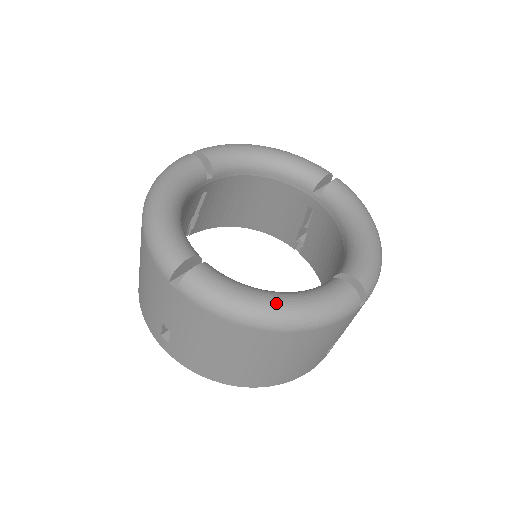
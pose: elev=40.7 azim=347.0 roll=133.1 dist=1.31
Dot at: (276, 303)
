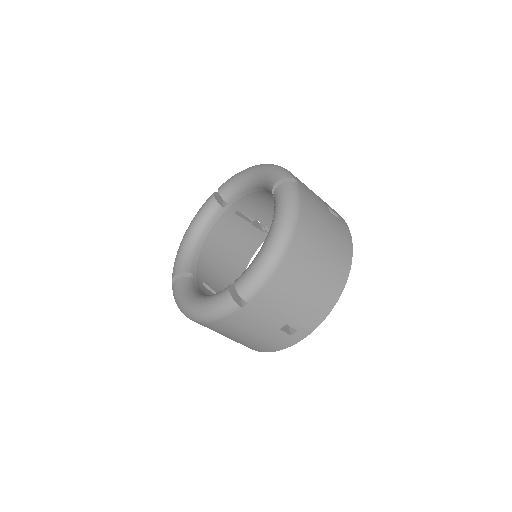
Dot at: (272, 236)
